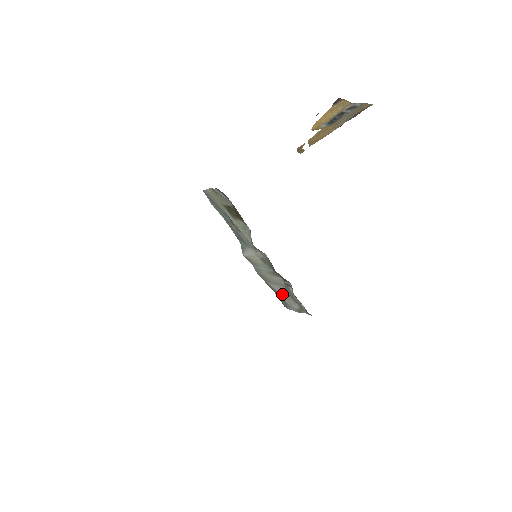
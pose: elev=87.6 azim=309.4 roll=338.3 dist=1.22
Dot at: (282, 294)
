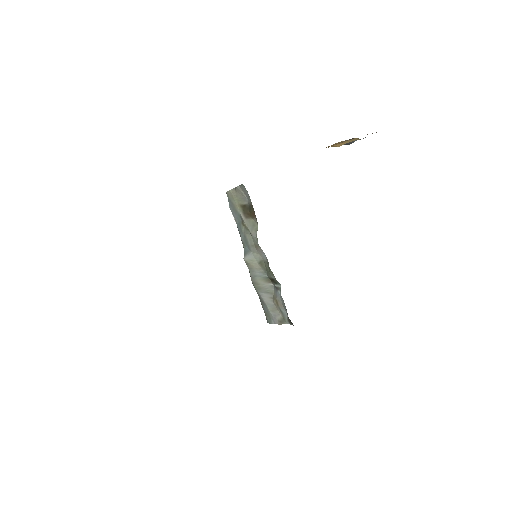
Dot at: (269, 305)
